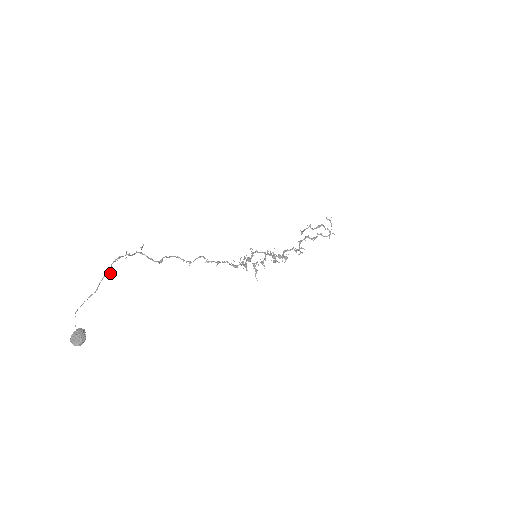
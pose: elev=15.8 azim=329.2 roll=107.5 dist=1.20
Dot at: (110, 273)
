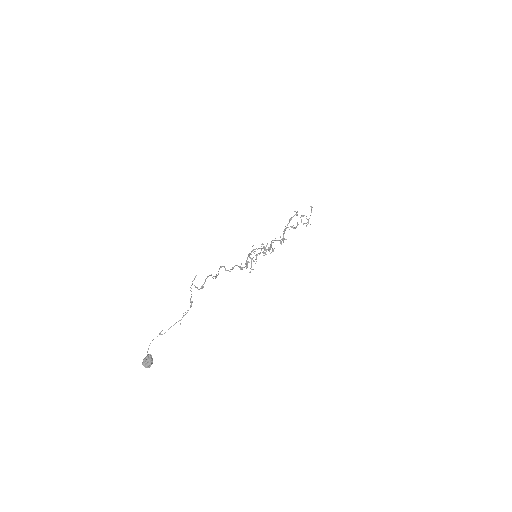
Dot at: (180, 324)
